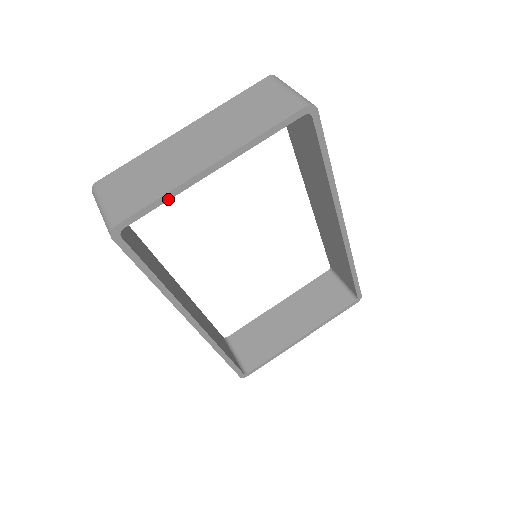
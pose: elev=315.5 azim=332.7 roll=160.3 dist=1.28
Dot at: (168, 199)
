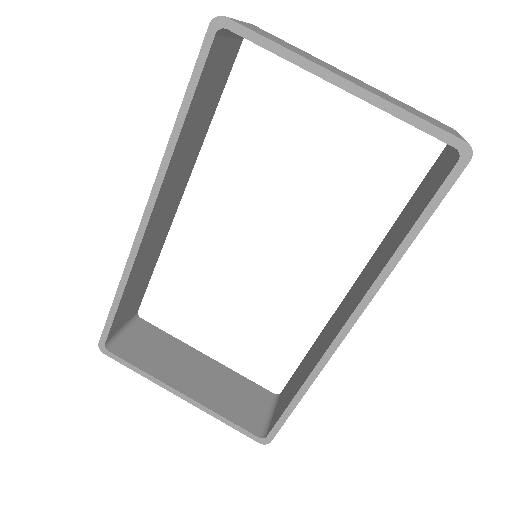
Dot at: (282, 56)
